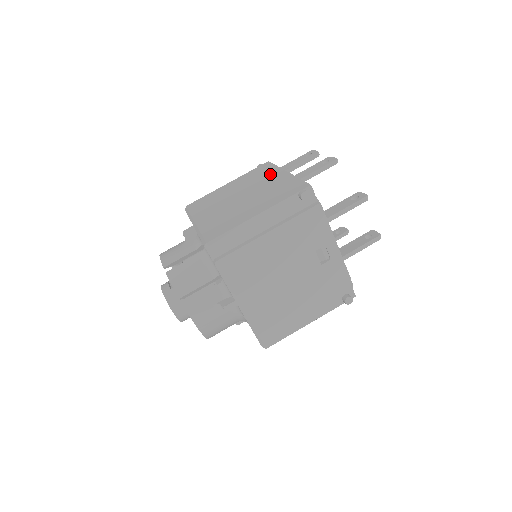
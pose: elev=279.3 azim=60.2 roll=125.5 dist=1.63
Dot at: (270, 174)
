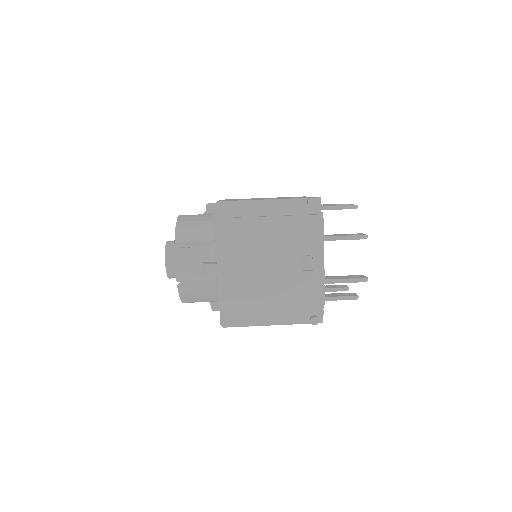
Dot at: occluded
